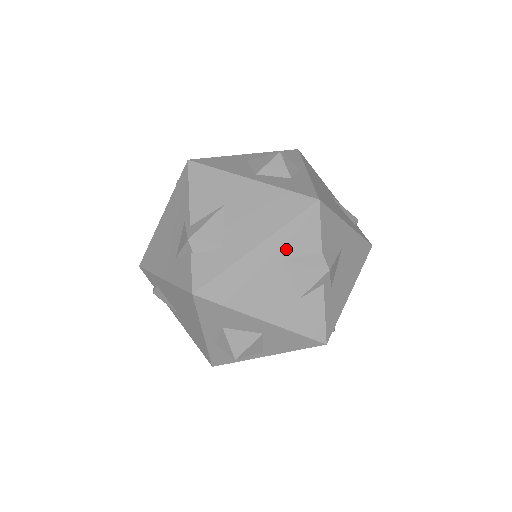
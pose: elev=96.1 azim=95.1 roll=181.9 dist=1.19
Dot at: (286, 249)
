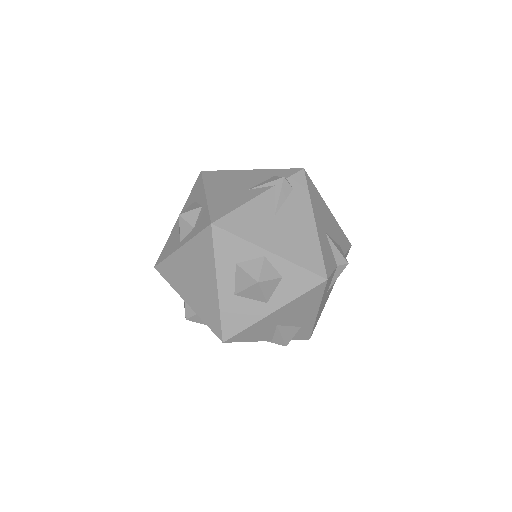
Dot at: (326, 292)
